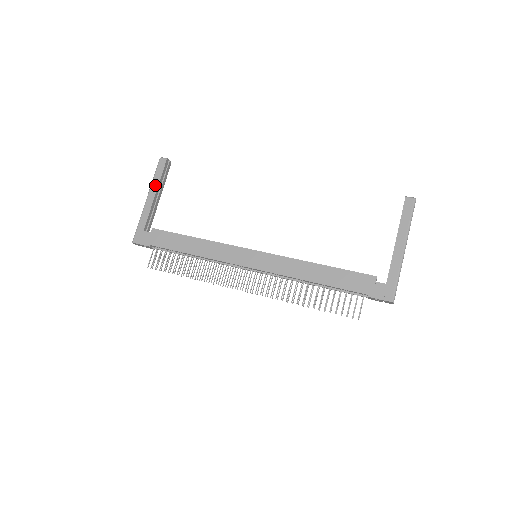
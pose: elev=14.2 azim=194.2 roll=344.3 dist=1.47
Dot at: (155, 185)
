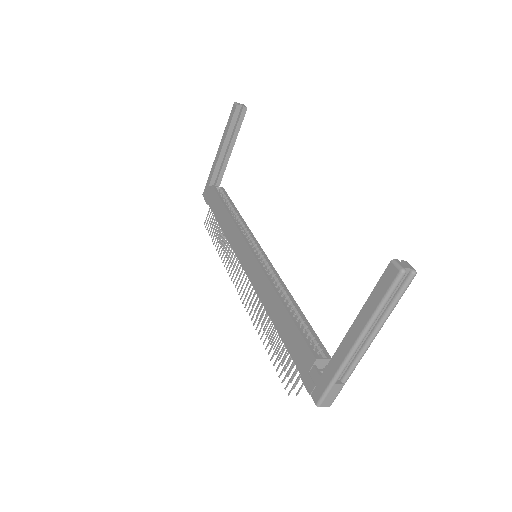
Dot at: (224, 136)
